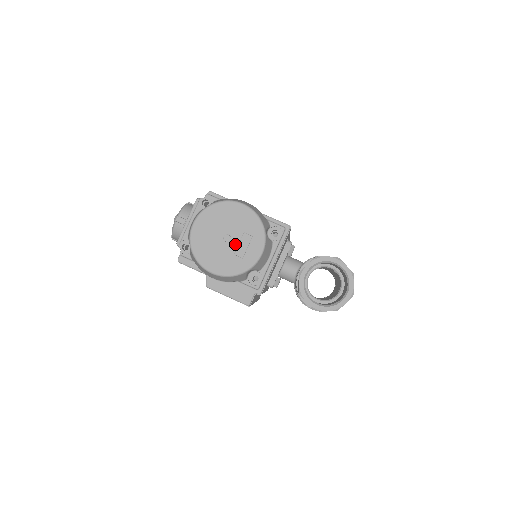
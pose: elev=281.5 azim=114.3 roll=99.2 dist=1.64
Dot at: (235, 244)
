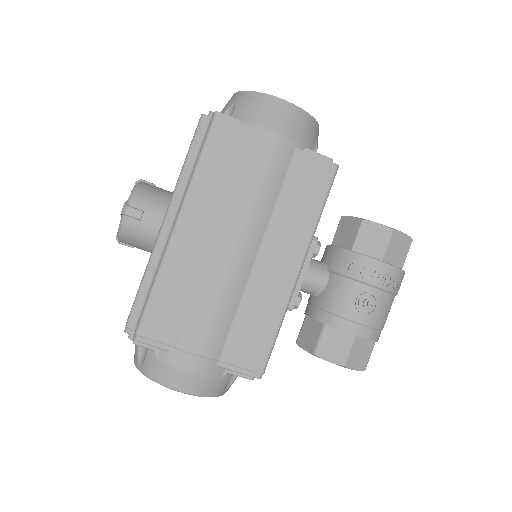
Dot at: occluded
